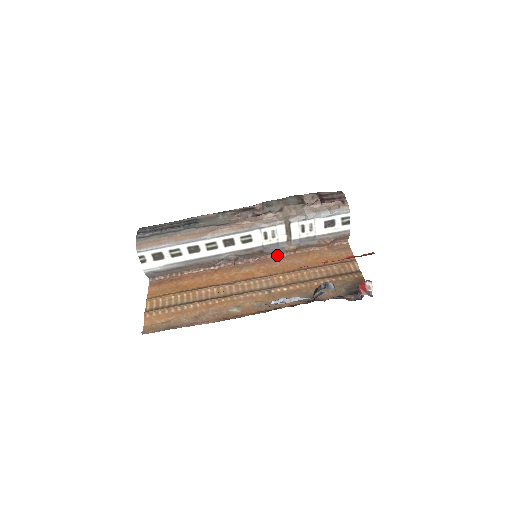
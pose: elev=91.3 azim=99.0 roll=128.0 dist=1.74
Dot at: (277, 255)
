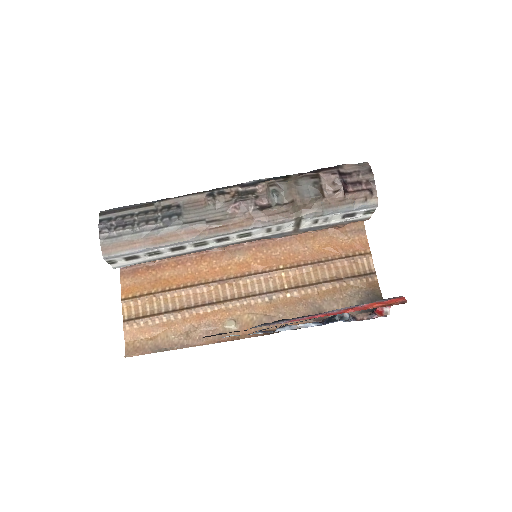
Dot at: occluded
